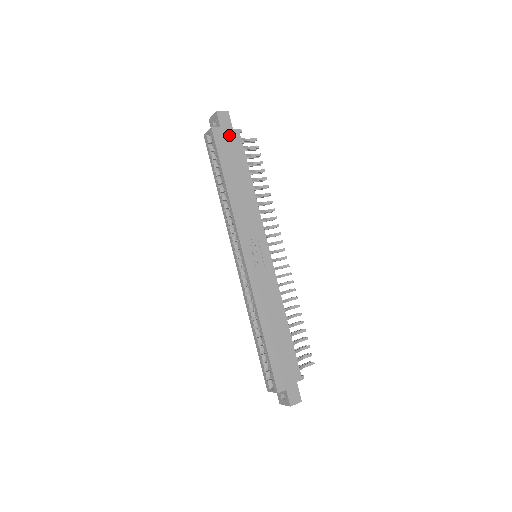
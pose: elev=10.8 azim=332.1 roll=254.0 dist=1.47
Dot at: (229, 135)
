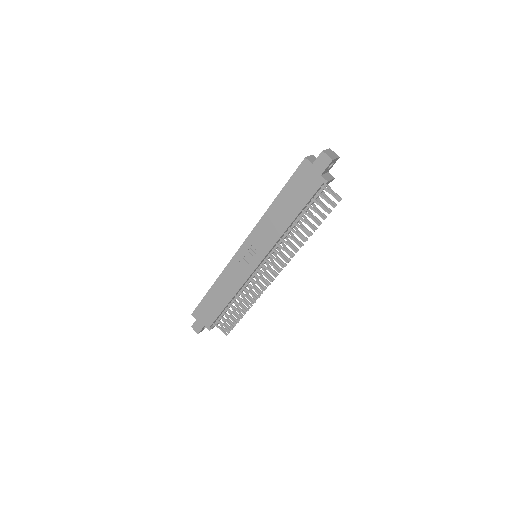
Dot at: (313, 176)
